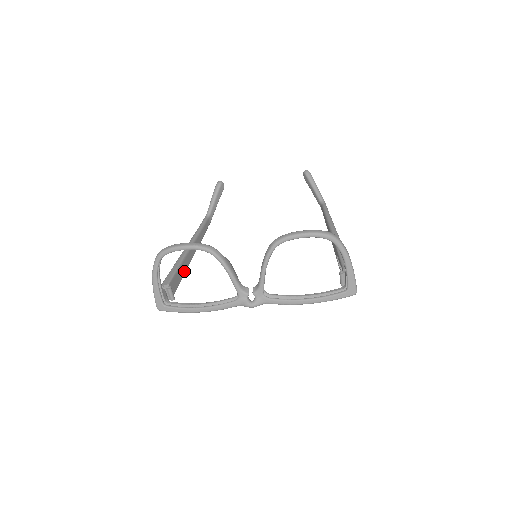
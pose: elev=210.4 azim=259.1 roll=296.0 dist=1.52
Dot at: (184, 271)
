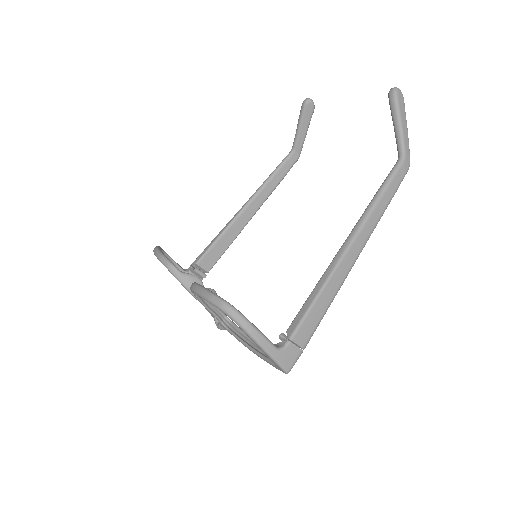
Dot at: (231, 240)
